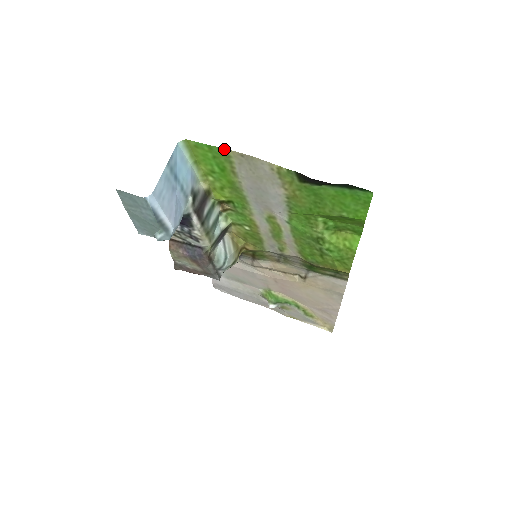
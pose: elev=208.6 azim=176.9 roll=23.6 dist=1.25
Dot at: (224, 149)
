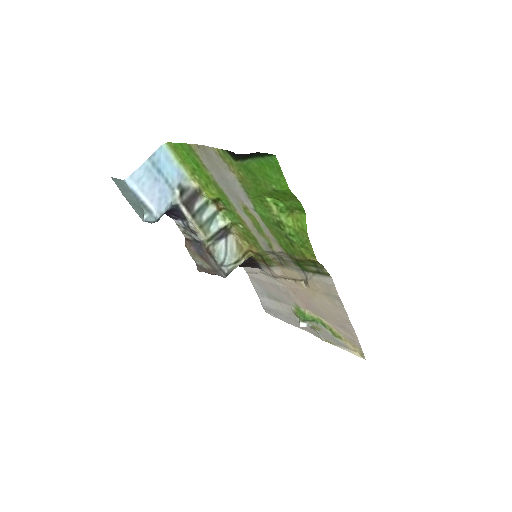
Dot at: (188, 144)
